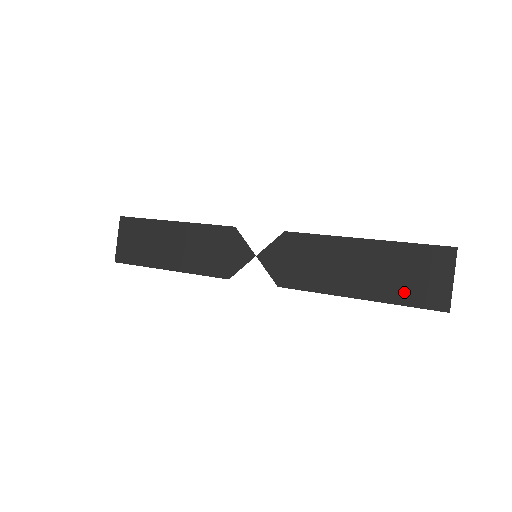
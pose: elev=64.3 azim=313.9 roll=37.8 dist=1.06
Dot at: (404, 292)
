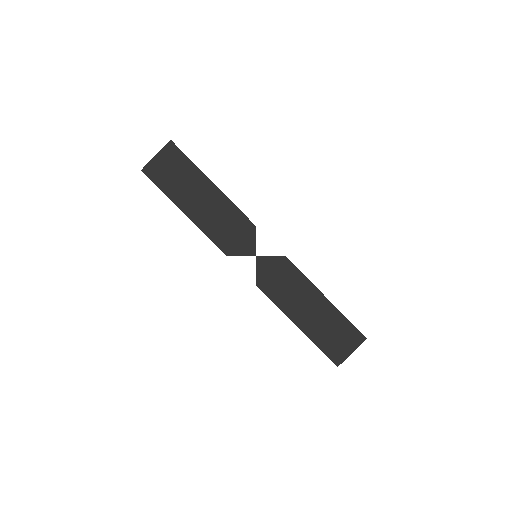
Dot at: (324, 341)
